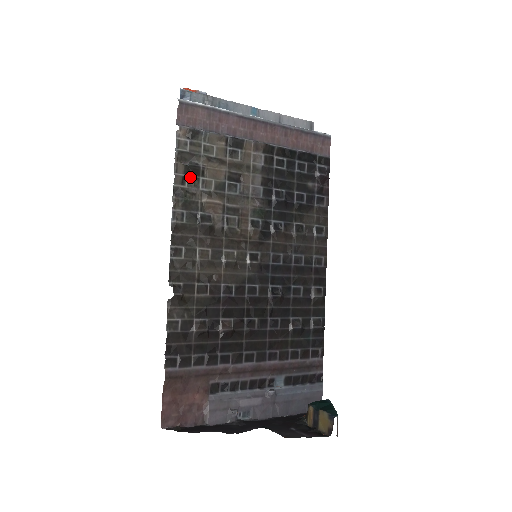
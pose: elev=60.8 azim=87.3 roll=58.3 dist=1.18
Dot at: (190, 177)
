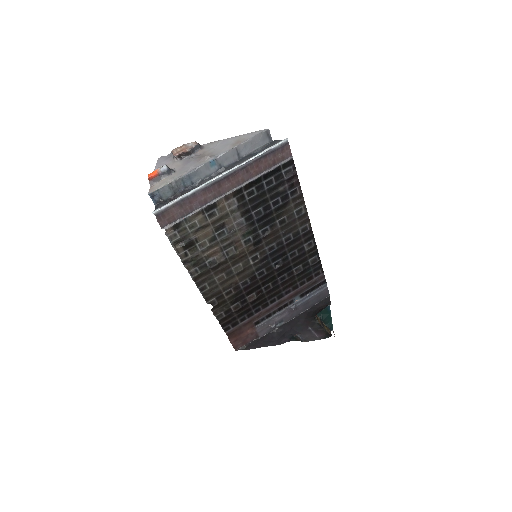
Dot at: (189, 249)
